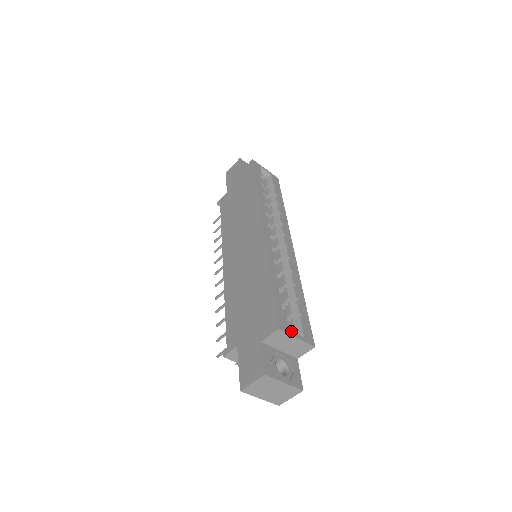
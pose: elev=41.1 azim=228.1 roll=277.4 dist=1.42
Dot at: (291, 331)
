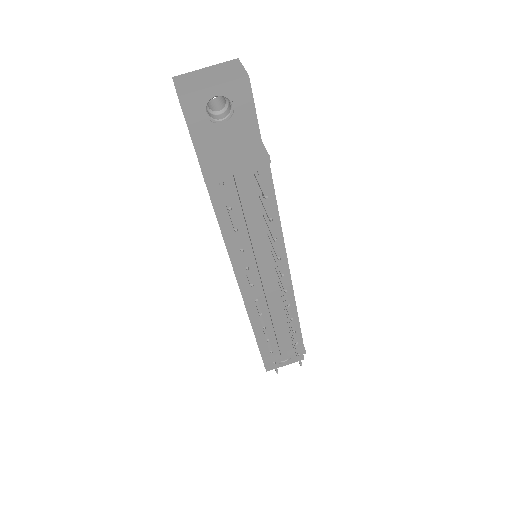
Dot at: occluded
